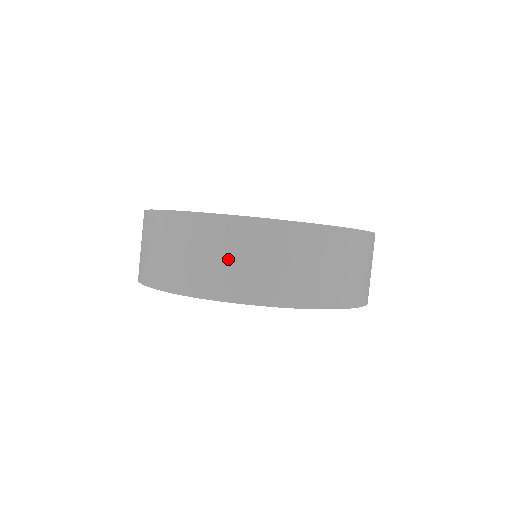
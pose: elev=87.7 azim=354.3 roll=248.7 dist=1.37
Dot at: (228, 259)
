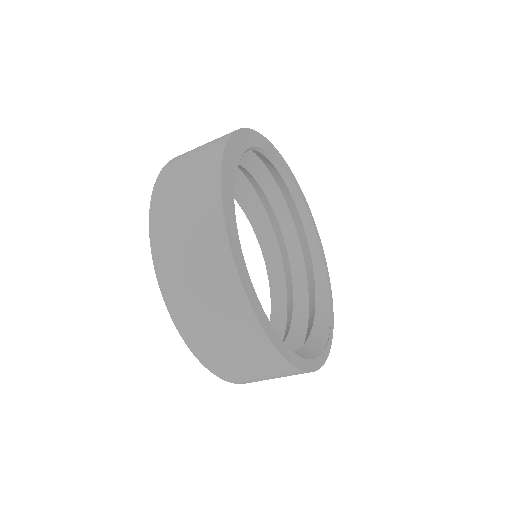
Dot at: (198, 284)
